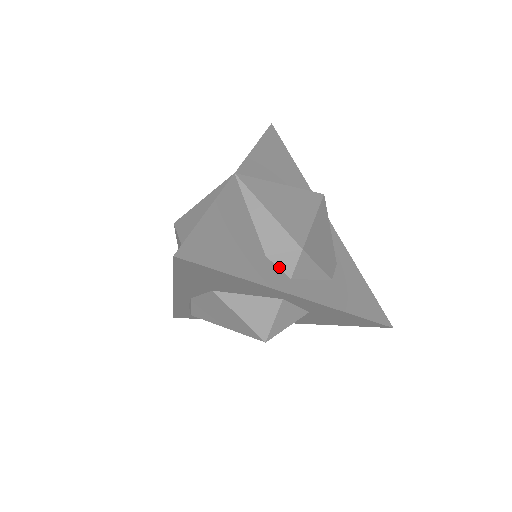
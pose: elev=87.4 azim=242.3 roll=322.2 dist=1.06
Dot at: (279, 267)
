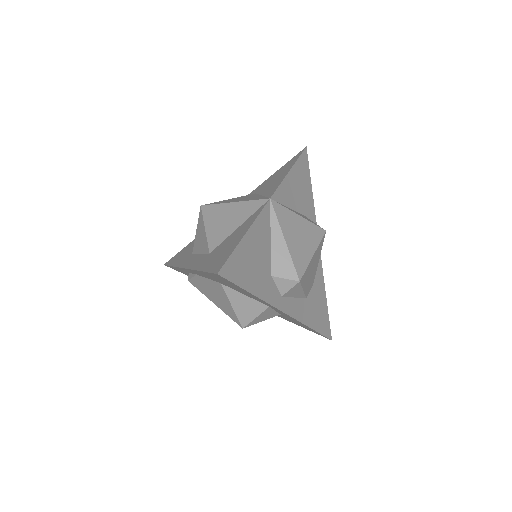
Dot at: (277, 286)
